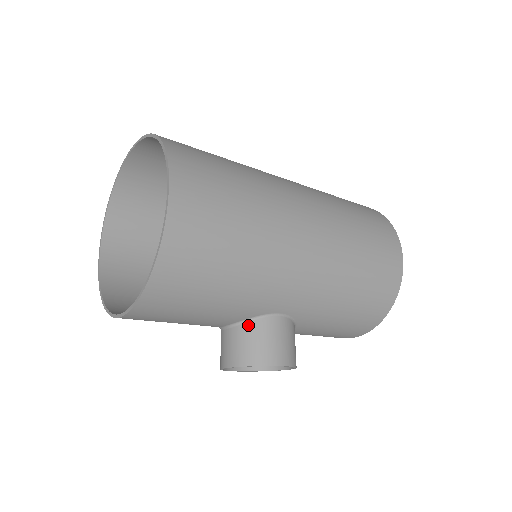
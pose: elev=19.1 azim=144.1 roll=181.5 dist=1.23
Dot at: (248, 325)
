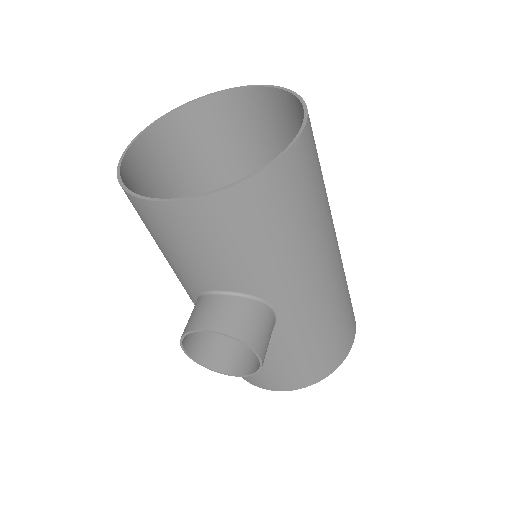
Dot at: (248, 301)
